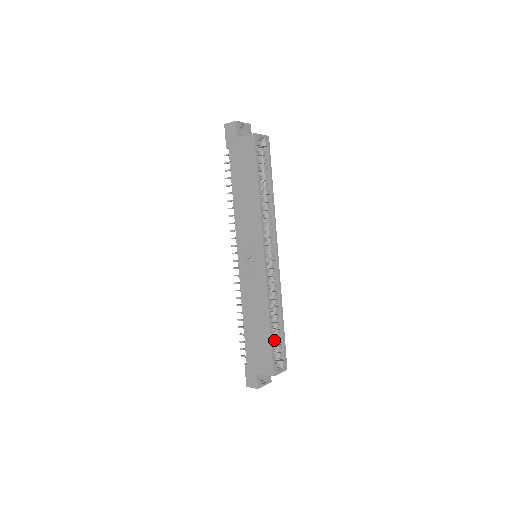
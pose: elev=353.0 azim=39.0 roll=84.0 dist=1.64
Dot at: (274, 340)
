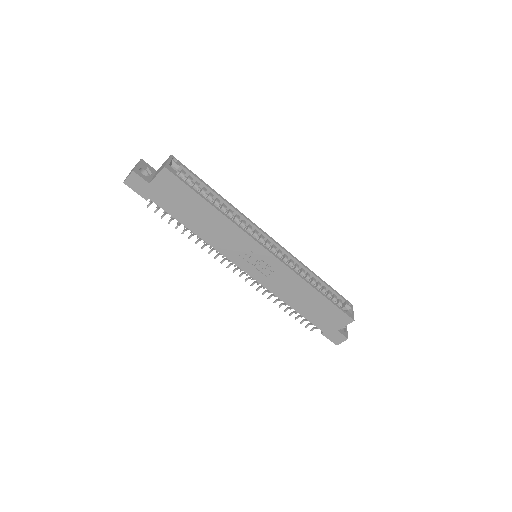
Dot at: occluded
